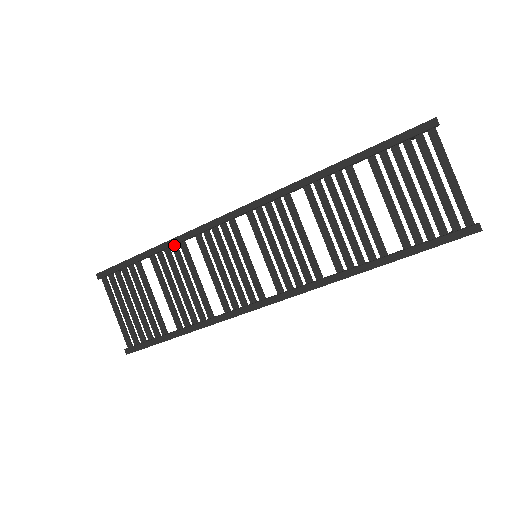
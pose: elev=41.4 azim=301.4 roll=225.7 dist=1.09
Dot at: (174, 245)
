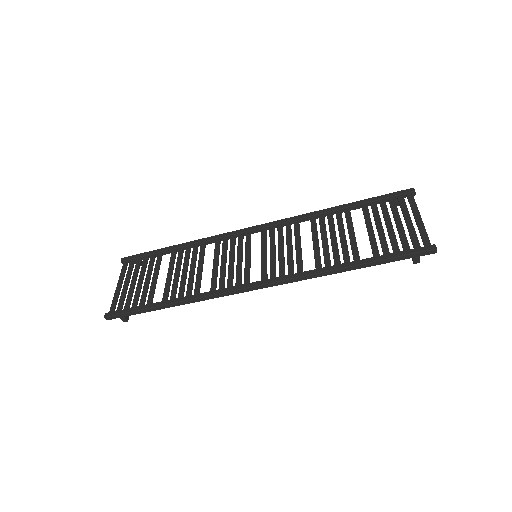
Dot at: (196, 245)
